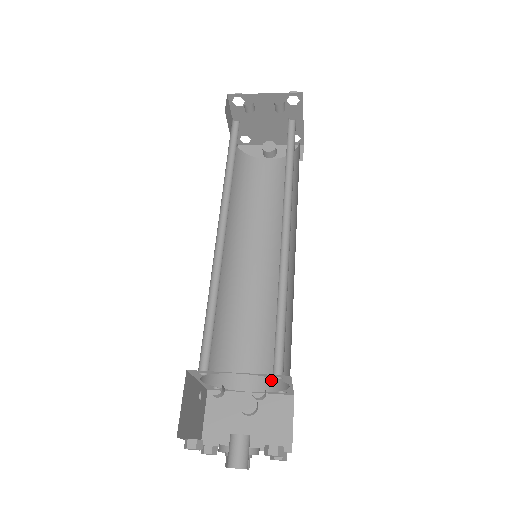
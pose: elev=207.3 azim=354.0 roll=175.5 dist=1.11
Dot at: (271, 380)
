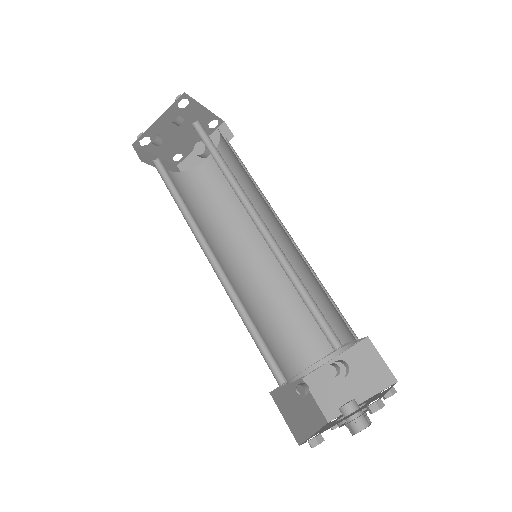
Dot at: (341, 339)
